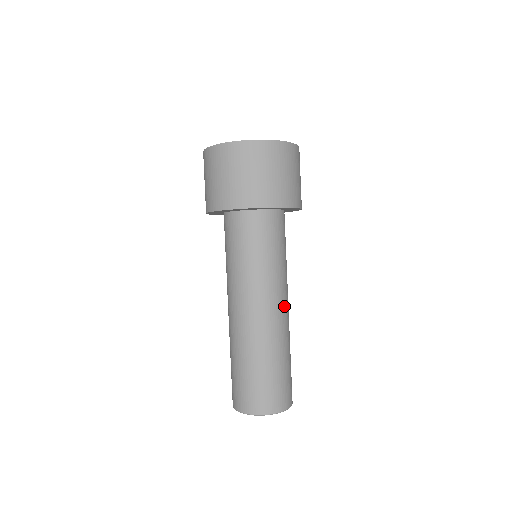
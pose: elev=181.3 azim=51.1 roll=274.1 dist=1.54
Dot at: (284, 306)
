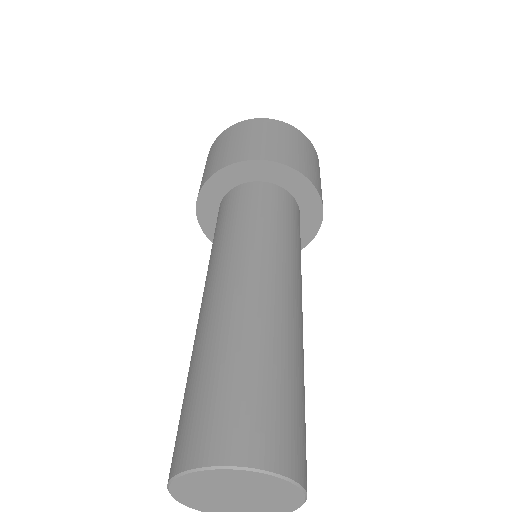
Dot at: (291, 292)
